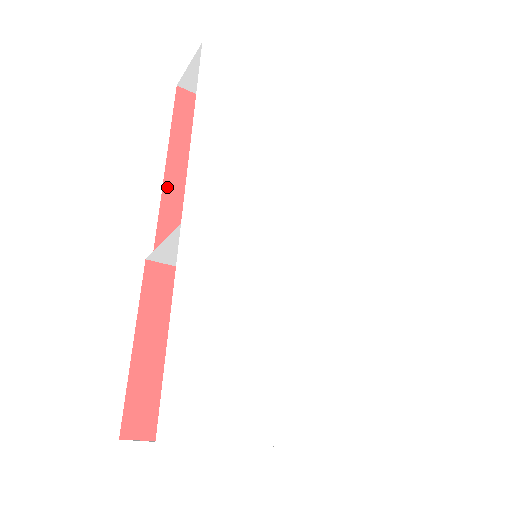
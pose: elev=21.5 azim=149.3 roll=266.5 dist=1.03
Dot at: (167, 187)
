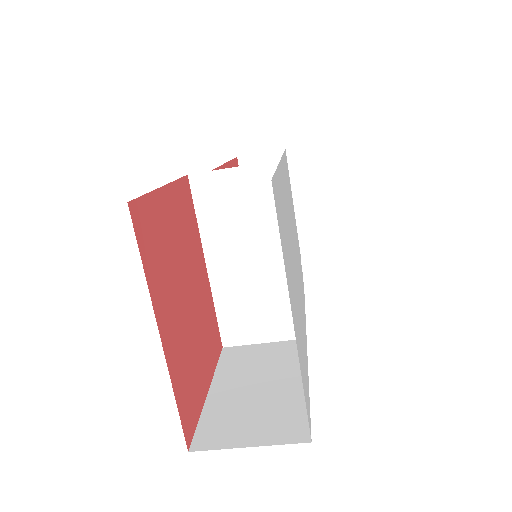
Dot at: occluded
